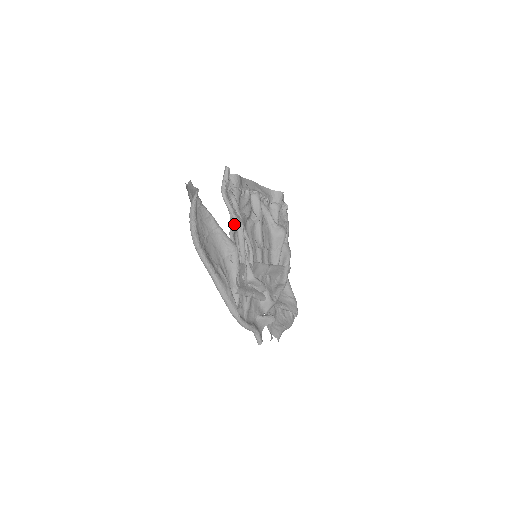
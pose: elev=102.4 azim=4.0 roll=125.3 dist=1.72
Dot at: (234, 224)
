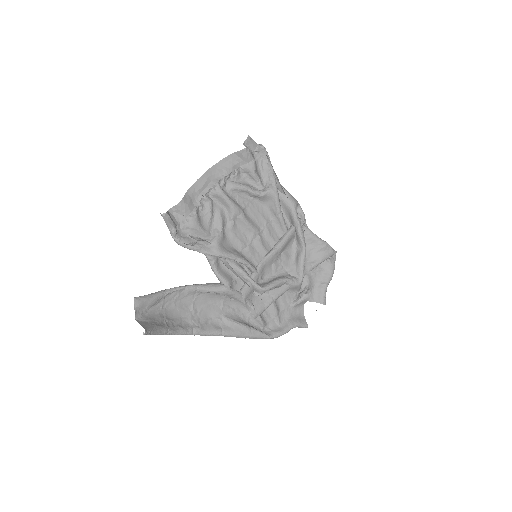
Dot at: (211, 260)
